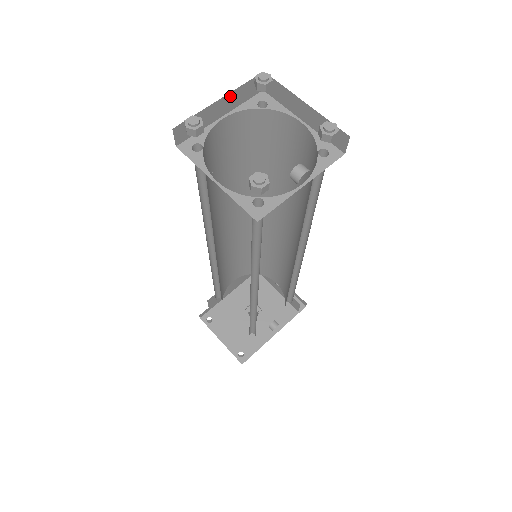
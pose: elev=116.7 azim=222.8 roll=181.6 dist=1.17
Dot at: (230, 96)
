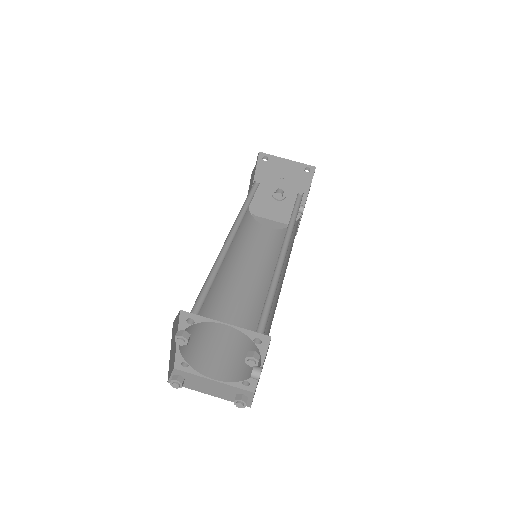
Dot at: (172, 345)
